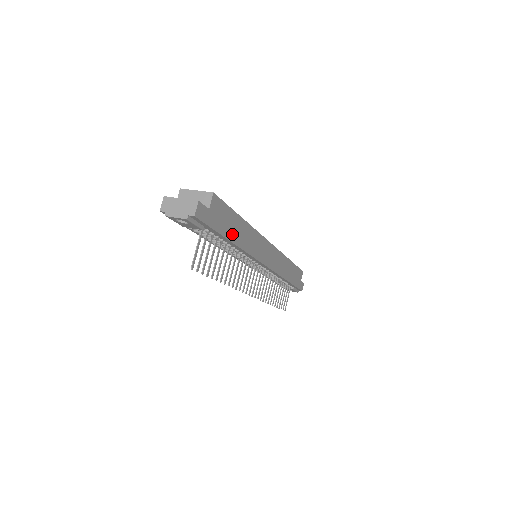
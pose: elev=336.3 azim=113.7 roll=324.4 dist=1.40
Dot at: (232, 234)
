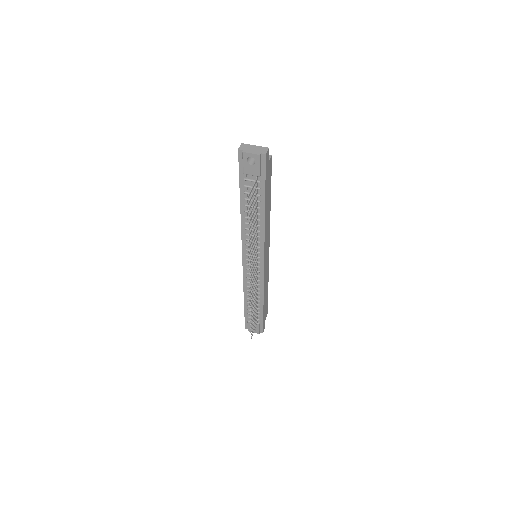
Dot at: (266, 201)
